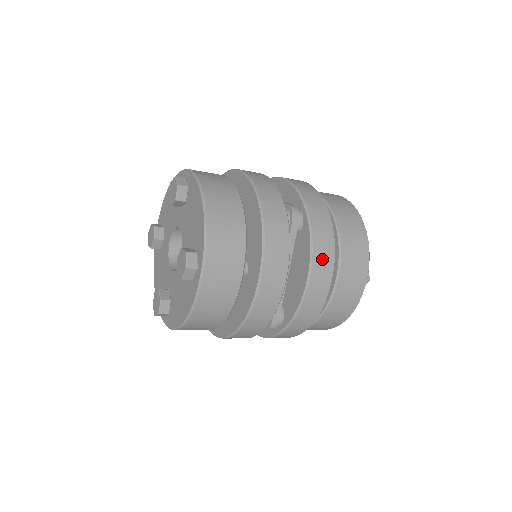
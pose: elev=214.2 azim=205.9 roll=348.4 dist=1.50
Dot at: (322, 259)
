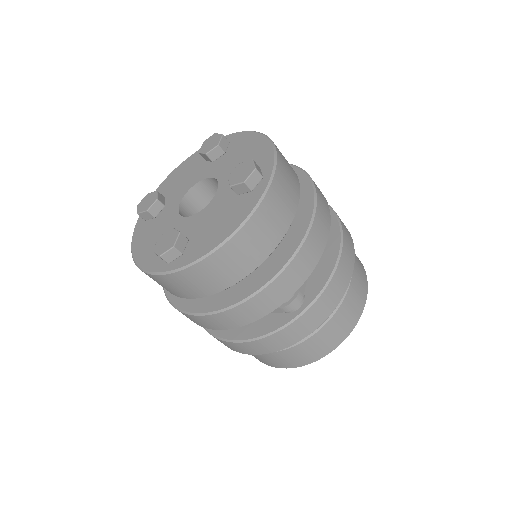
Dot at: (348, 240)
